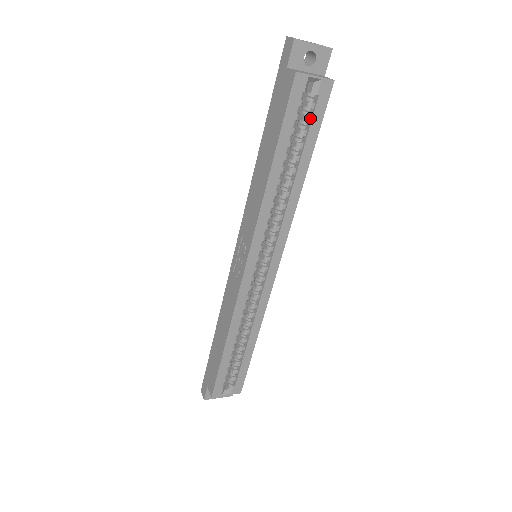
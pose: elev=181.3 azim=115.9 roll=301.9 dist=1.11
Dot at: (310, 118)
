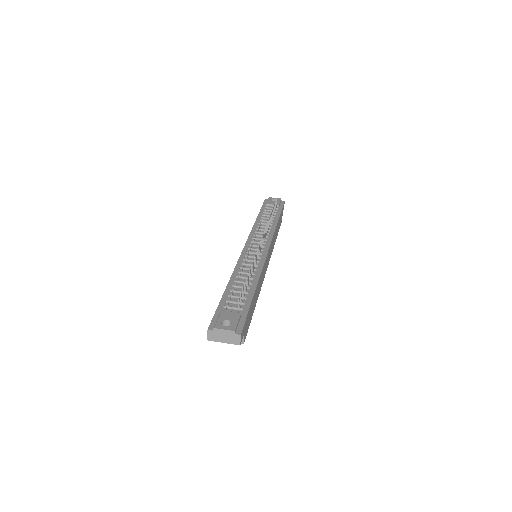
Dot at: occluded
